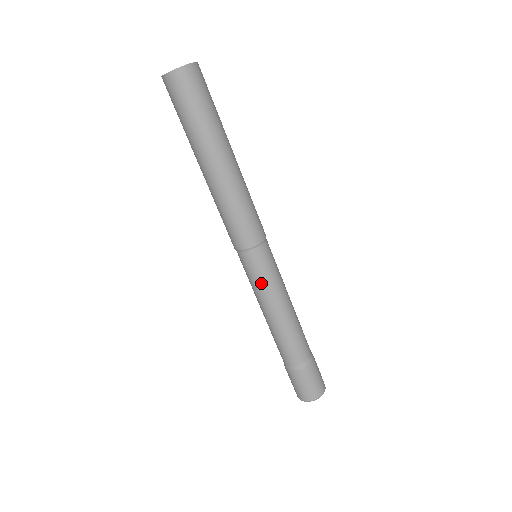
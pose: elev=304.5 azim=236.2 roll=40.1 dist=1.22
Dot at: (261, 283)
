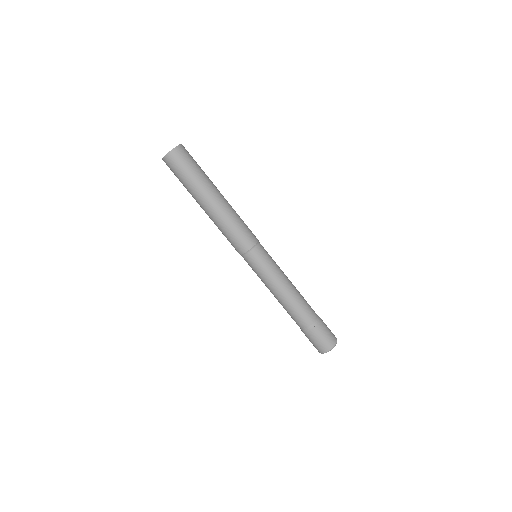
Dot at: (272, 265)
